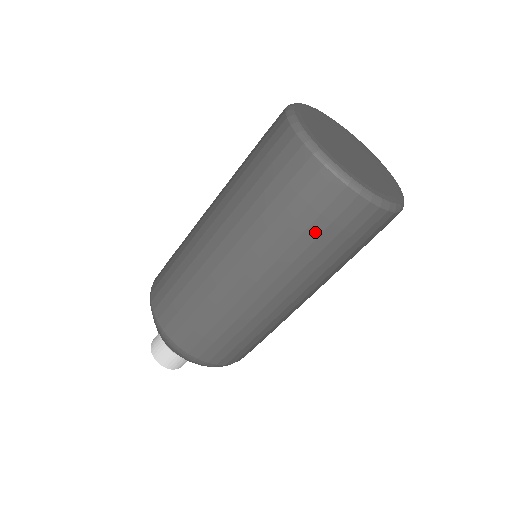
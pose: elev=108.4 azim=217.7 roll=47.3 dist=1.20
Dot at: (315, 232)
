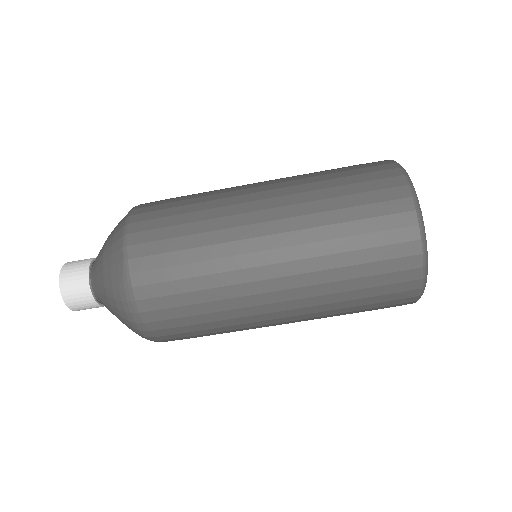
Dot at: (367, 294)
